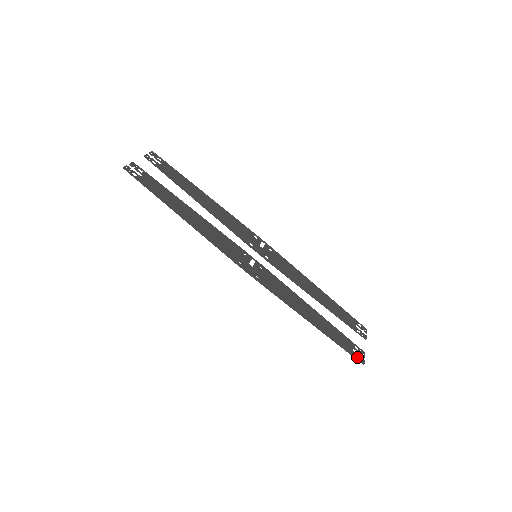
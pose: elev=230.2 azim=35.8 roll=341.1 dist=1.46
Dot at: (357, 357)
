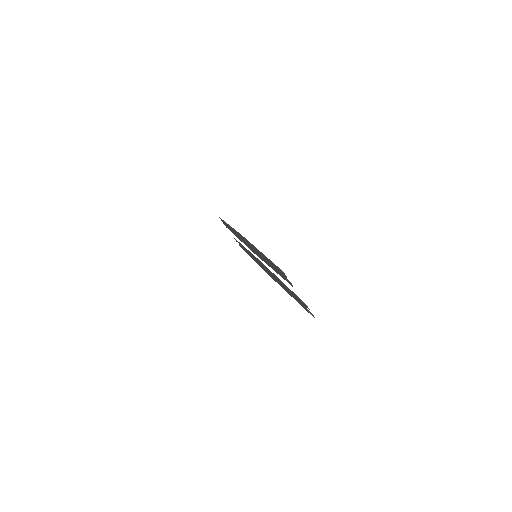
Dot at: (281, 272)
